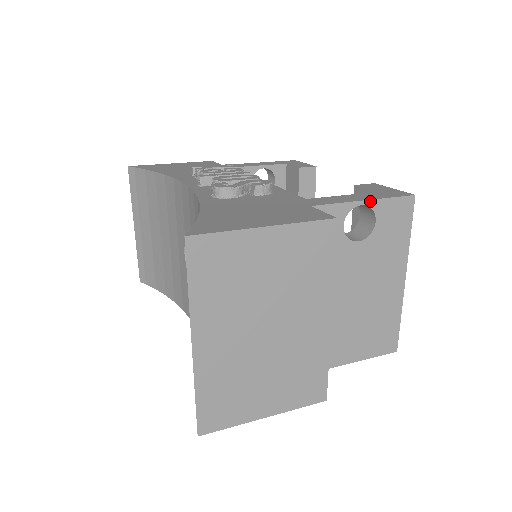
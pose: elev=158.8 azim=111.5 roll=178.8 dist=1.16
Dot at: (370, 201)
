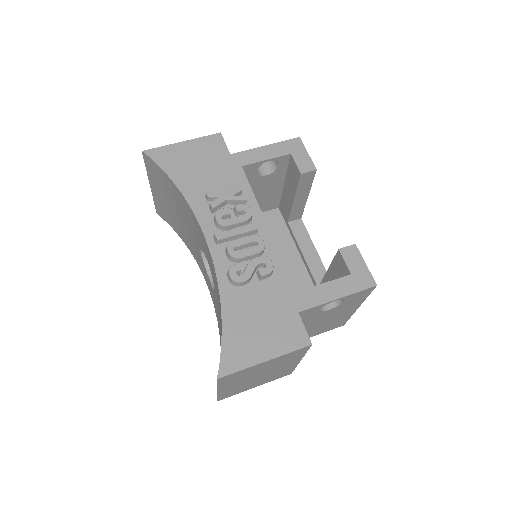
Dot at: (342, 298)
